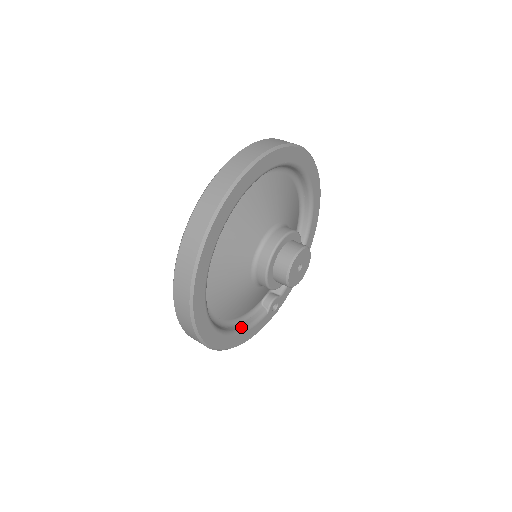
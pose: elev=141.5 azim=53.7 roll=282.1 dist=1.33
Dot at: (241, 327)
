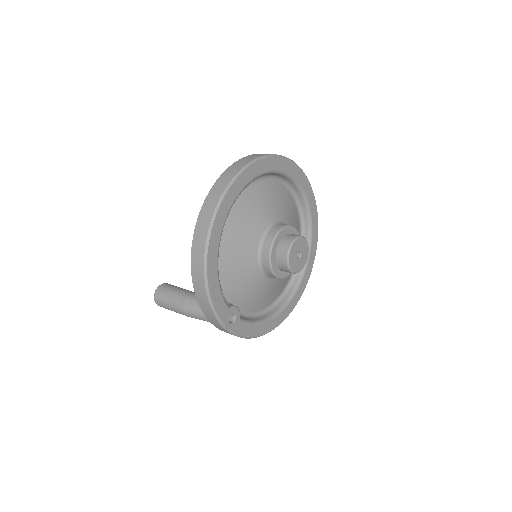
Dot at: (218, 272)
